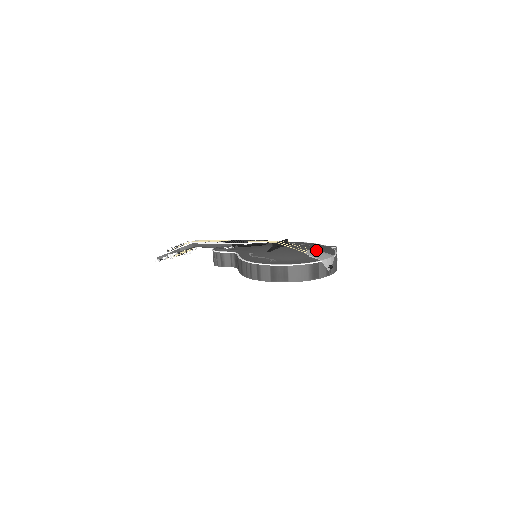
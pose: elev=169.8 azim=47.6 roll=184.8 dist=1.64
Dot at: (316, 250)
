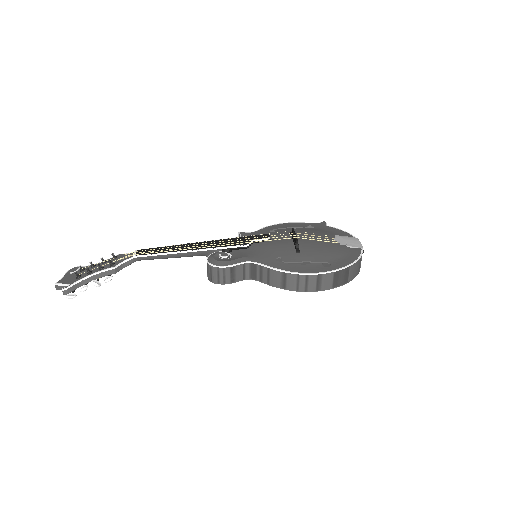
Dot at: (338, 236)
